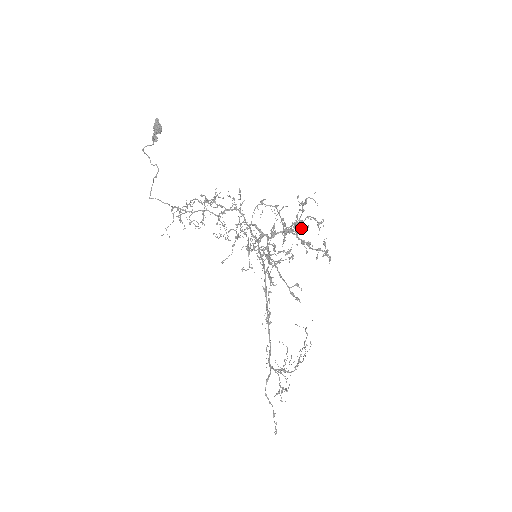
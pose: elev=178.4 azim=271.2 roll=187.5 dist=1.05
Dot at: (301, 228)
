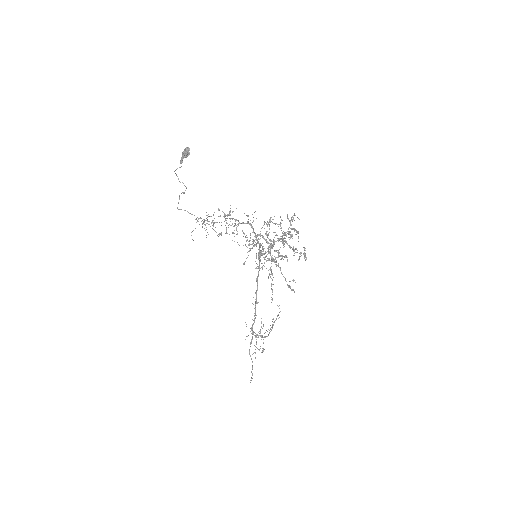
Dot at: occluded
